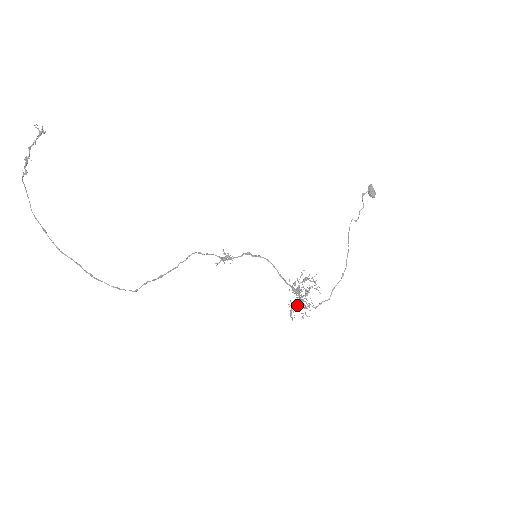
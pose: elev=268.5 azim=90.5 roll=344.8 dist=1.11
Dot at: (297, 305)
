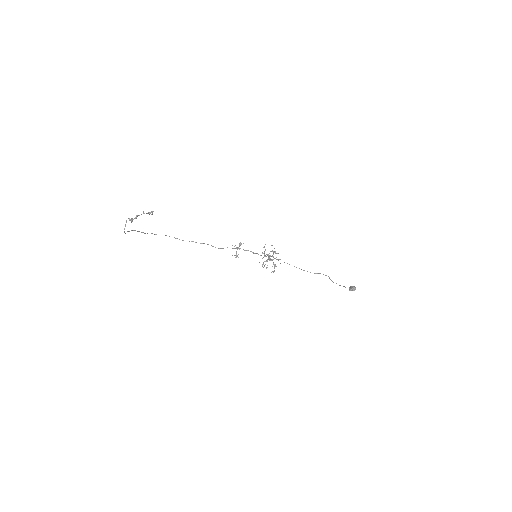
Dot at: occluded
